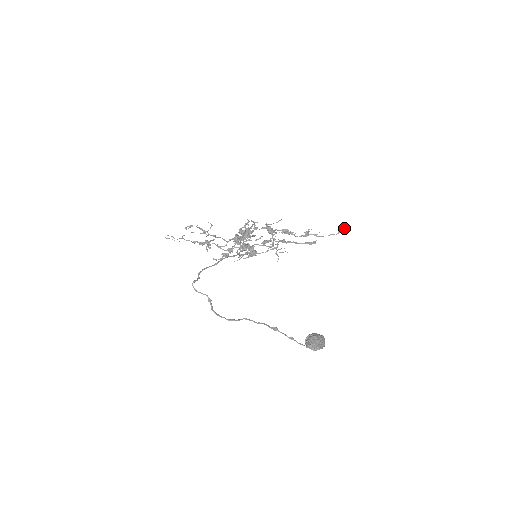
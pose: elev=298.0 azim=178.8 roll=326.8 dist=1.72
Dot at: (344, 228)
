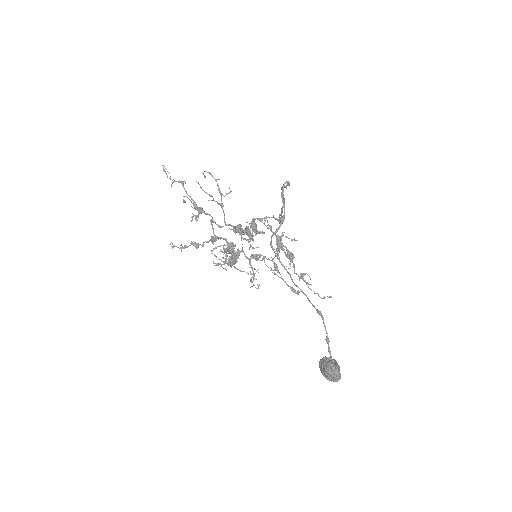
Dot at: (331, 297)
